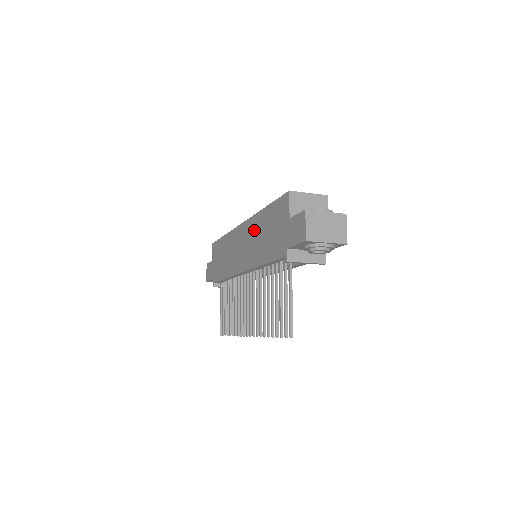
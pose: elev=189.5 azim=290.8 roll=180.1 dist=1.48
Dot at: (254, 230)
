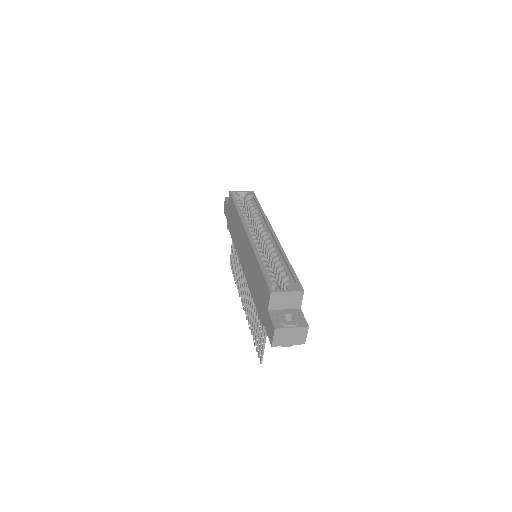
Dot at: (251, 261)
